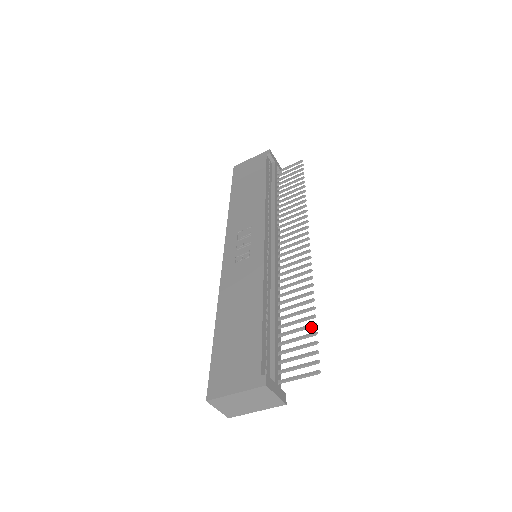
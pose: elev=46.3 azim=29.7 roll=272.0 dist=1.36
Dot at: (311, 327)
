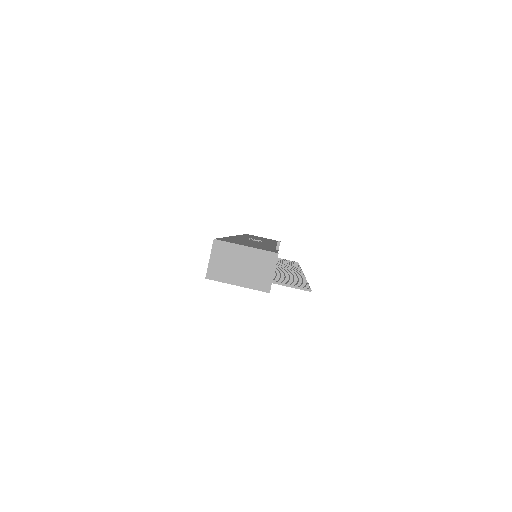
Dot at: occluded
